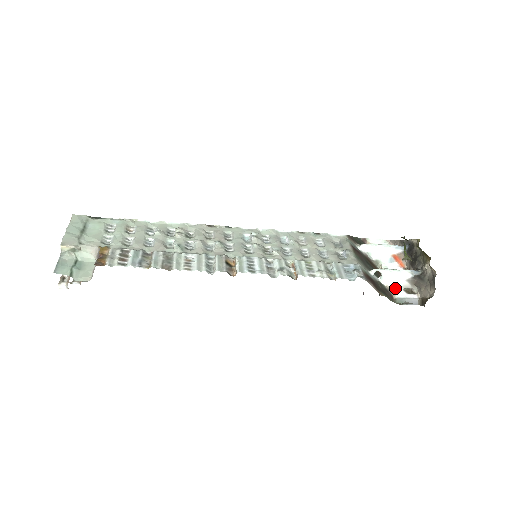
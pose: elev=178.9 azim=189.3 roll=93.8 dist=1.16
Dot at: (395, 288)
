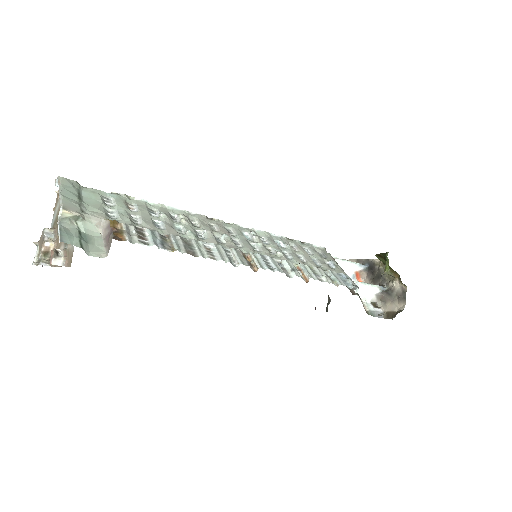
Dot at: (366, 301)
